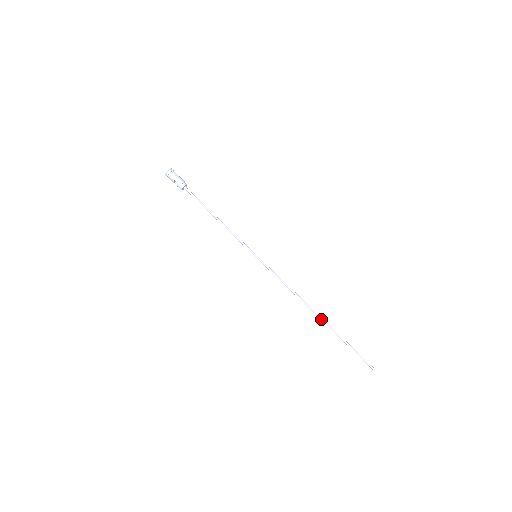
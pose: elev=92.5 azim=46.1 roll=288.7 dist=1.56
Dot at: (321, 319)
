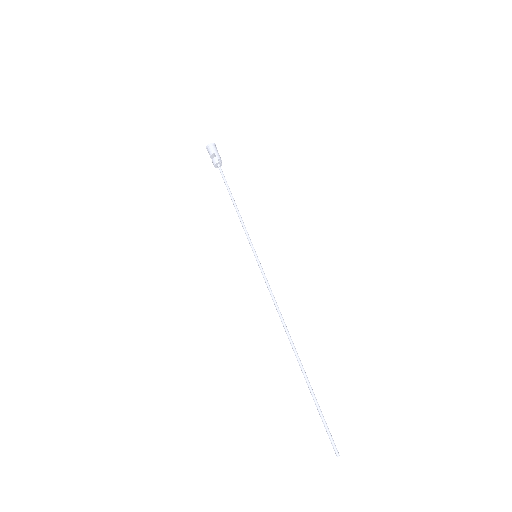
Dot at: (298, 357)
